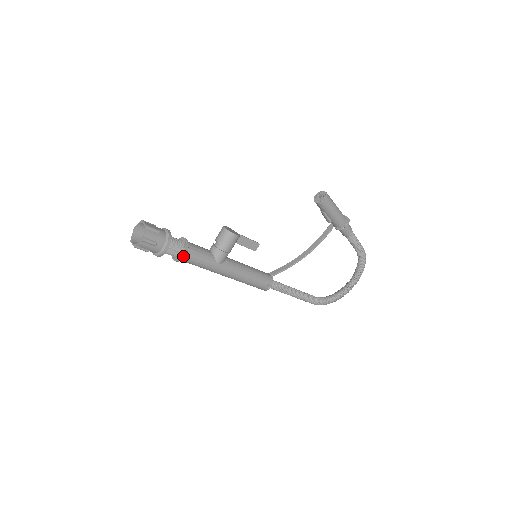
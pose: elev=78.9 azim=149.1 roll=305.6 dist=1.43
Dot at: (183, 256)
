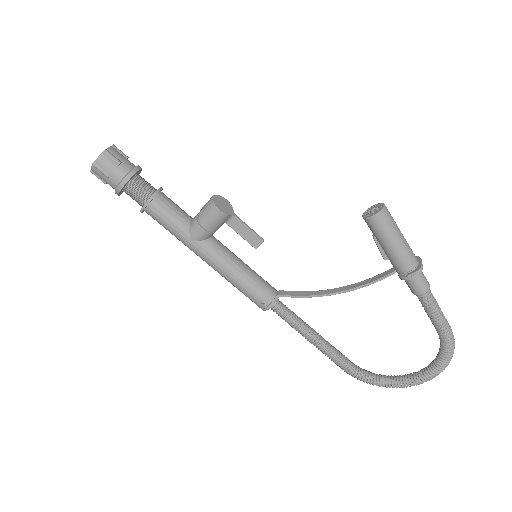
Dot at: (143, 207)
